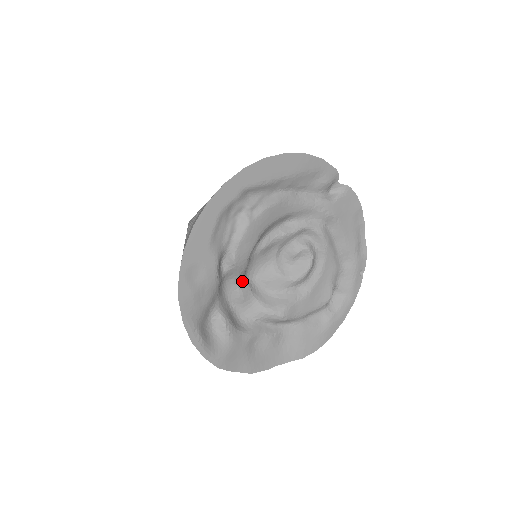
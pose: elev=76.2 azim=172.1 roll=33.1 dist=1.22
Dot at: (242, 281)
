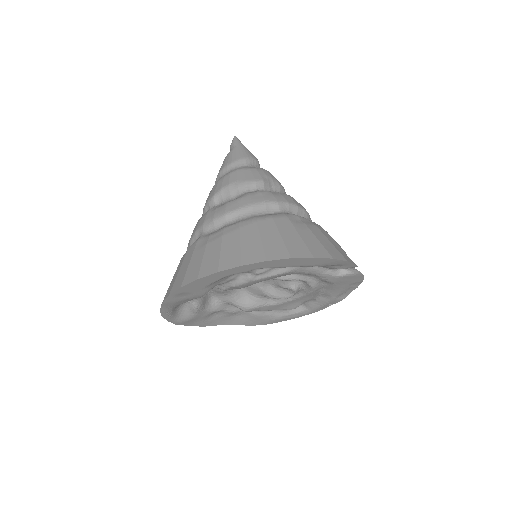
Dot at: occluded
